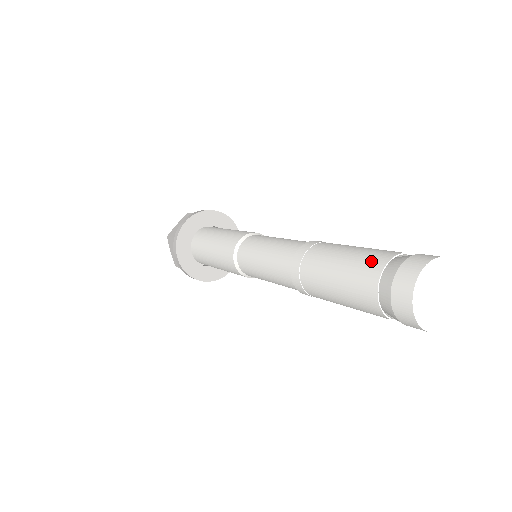
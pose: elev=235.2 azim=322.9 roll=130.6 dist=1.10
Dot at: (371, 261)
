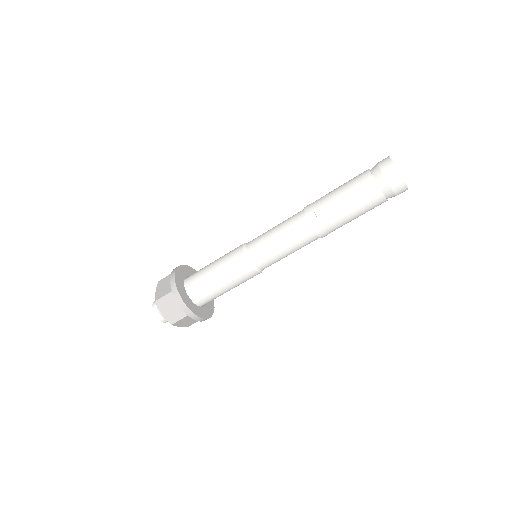
Dot at: (360, 177)
